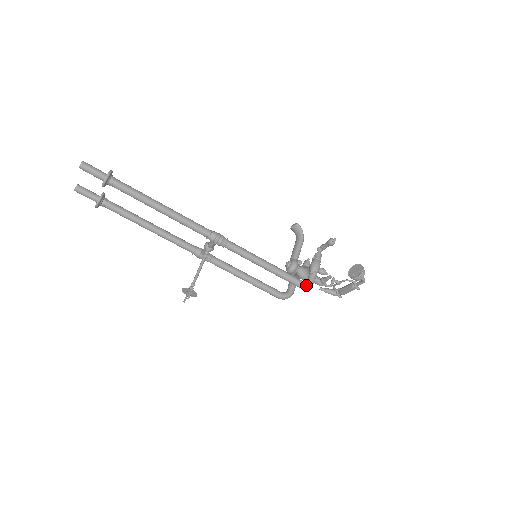
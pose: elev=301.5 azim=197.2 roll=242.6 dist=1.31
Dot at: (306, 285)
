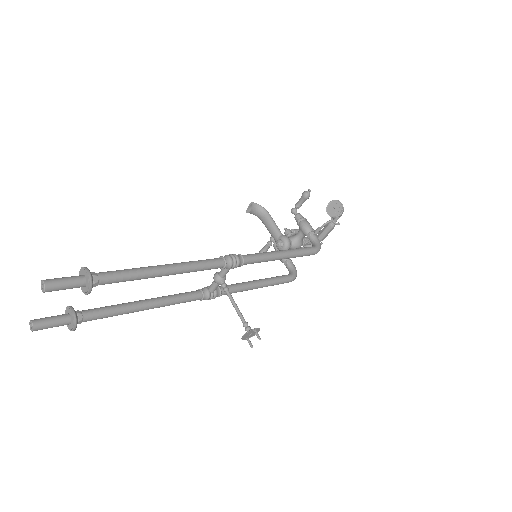
Dot at: (319, 248)
